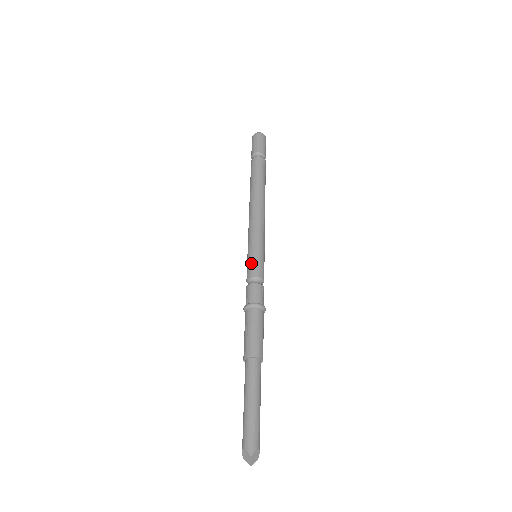
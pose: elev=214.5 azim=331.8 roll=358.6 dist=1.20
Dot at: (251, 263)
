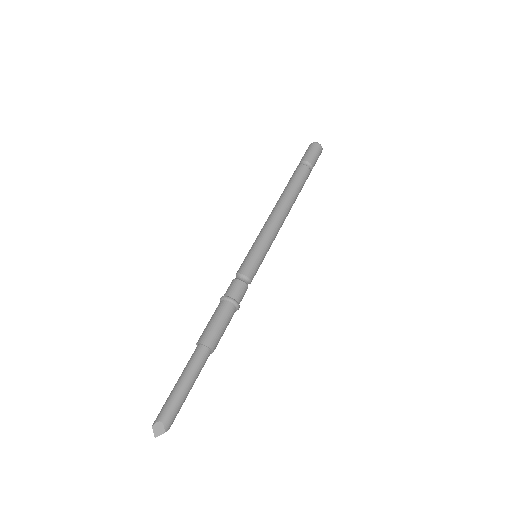
Dot at: (254, 263)
